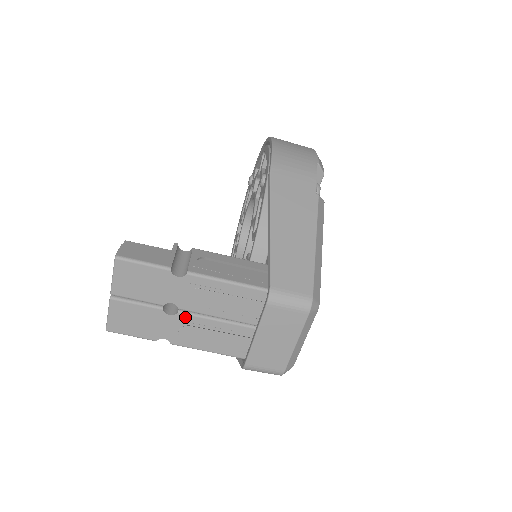
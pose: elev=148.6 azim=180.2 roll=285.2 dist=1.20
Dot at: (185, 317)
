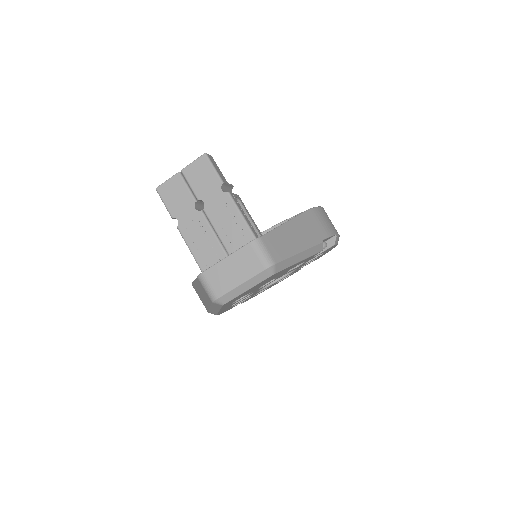
Dot at: (201, 217)
